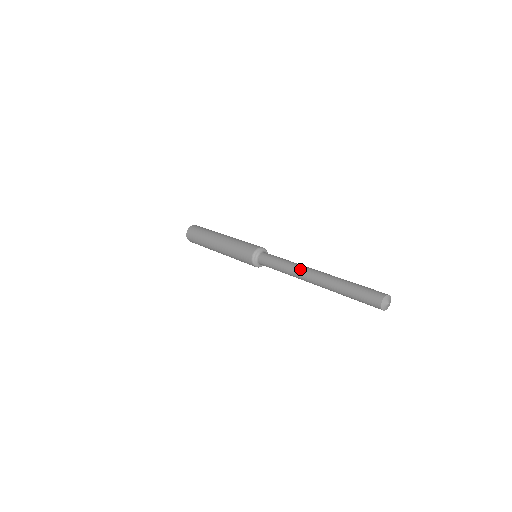
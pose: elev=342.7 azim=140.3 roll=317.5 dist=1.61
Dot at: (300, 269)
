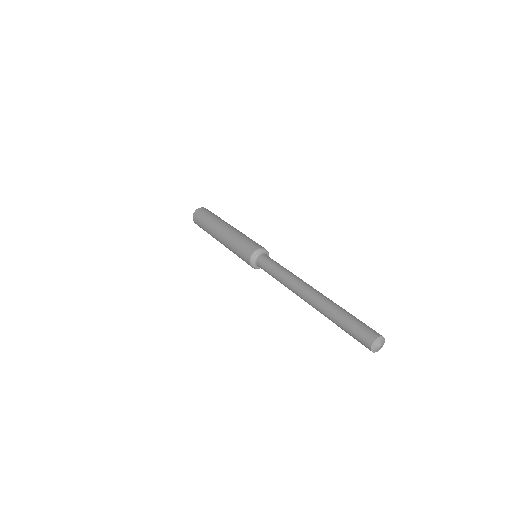
Dot at: (293, 291)
